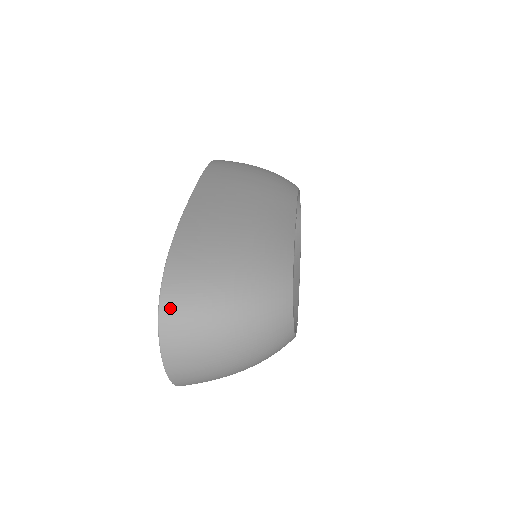
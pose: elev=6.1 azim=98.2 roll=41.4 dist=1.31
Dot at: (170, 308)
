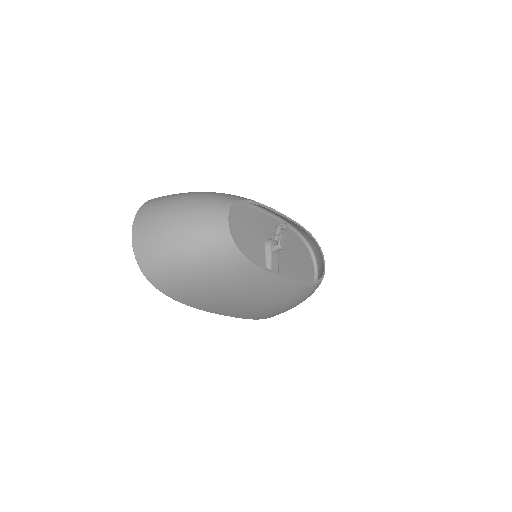
Dot at: (152, 200)
